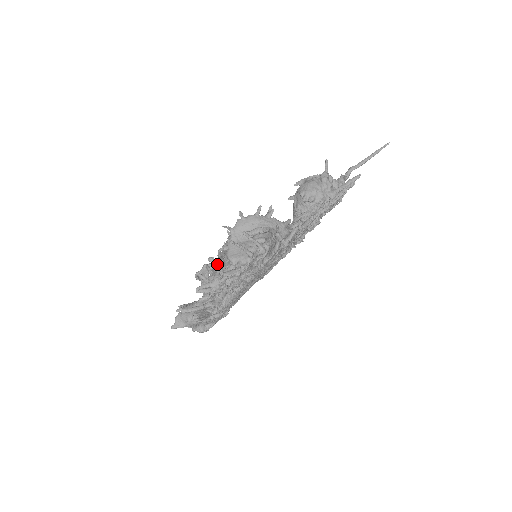
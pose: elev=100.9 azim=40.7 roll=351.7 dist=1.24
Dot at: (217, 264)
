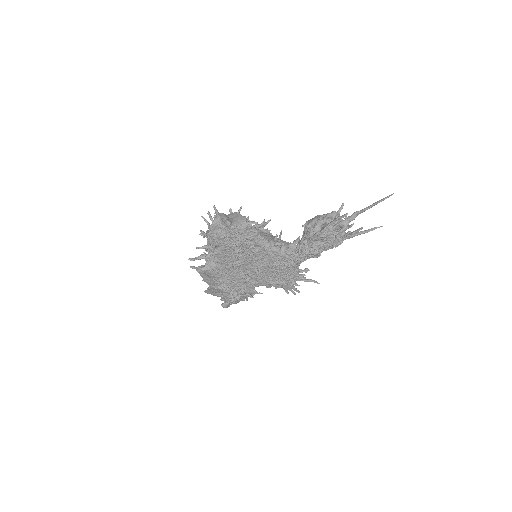
Dot at: occluded
